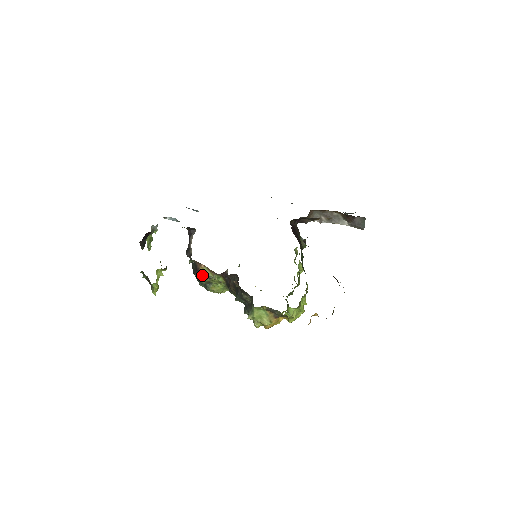
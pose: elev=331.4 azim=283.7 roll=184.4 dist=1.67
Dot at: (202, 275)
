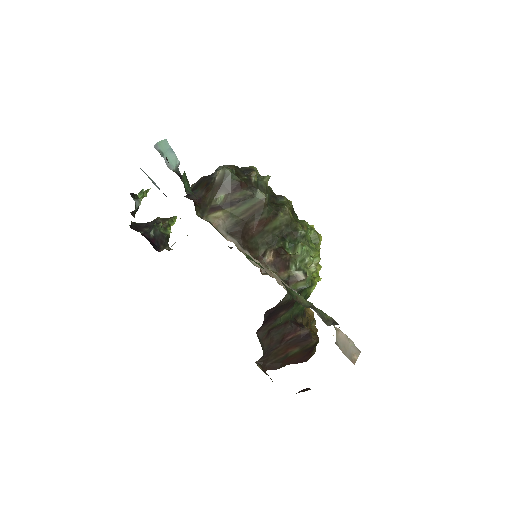
Dot at: occluded
